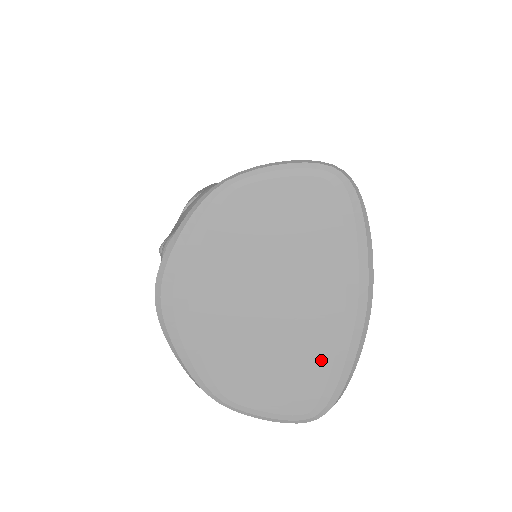
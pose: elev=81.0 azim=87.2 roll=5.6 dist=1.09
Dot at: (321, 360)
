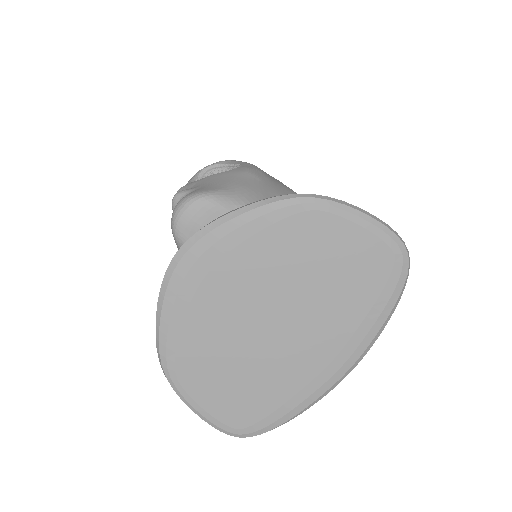
Dot at: (280, 392)
